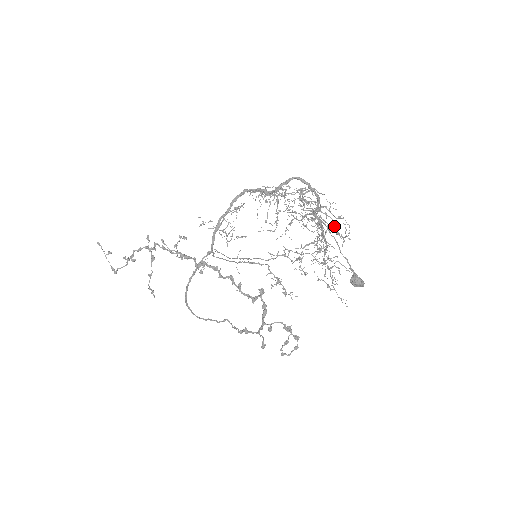
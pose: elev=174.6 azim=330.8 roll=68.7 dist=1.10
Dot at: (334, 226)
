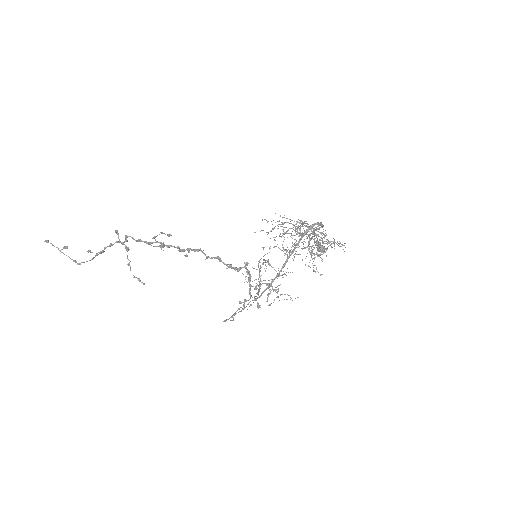
Dot at: occluded
